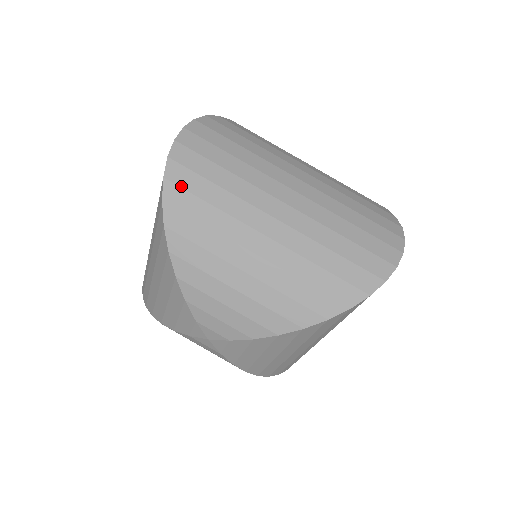
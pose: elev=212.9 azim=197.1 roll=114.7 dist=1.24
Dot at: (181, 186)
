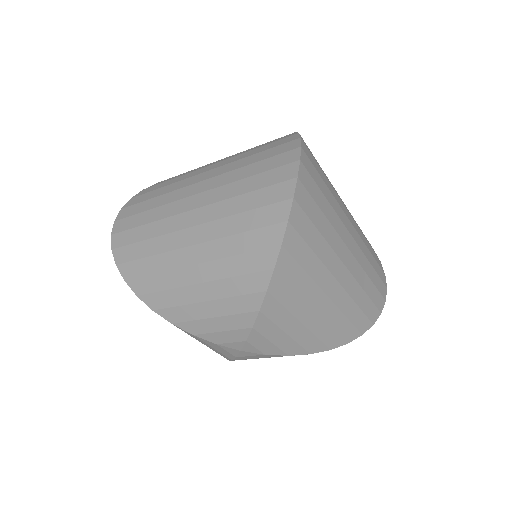
Dot at: (127, 261)
